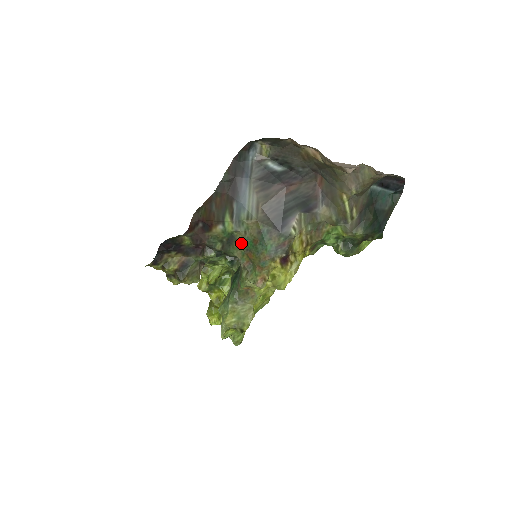
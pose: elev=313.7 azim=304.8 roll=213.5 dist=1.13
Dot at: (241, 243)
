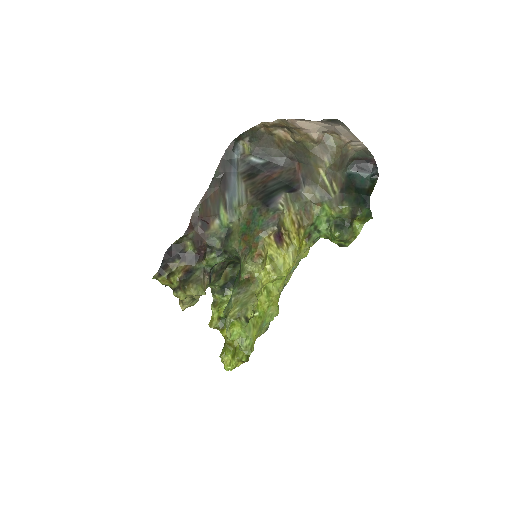
Dot at: (237, 232)
